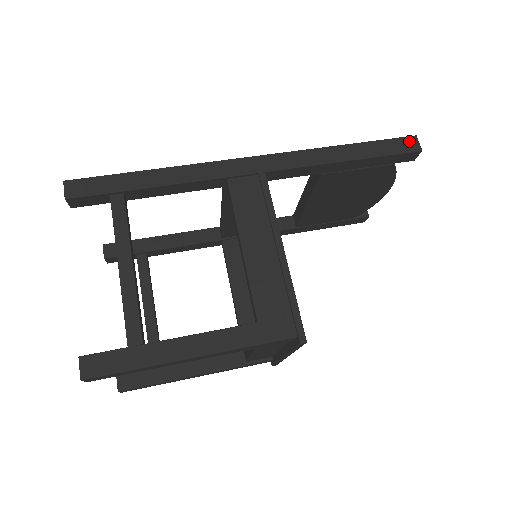
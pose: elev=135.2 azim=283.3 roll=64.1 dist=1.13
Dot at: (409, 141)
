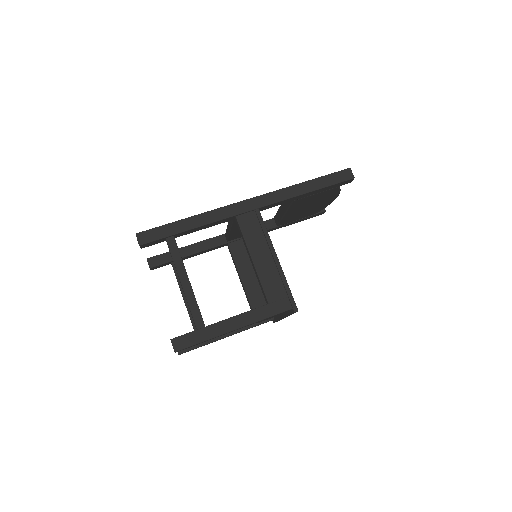
Dot at: (346, 173)
